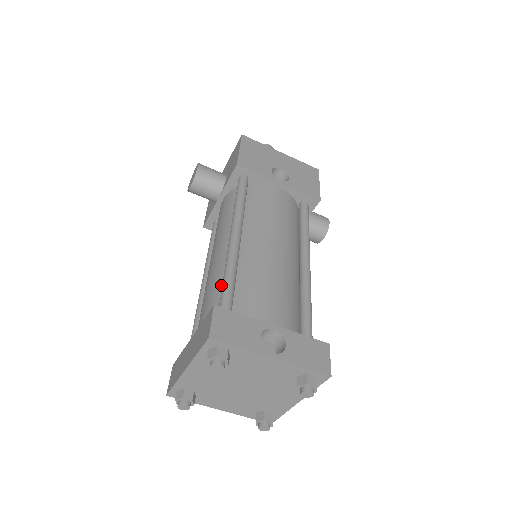
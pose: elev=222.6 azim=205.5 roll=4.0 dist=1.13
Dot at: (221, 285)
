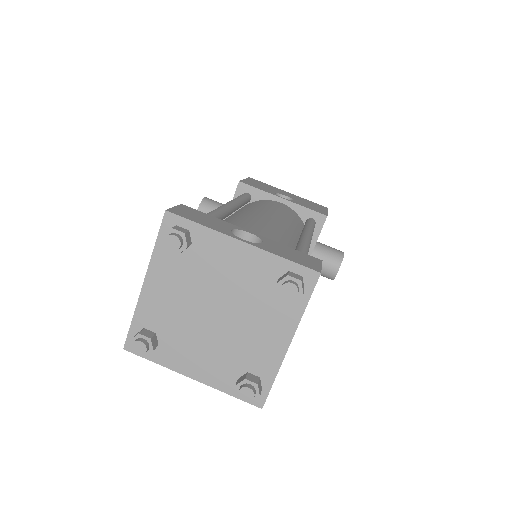
Dot at: occluded
